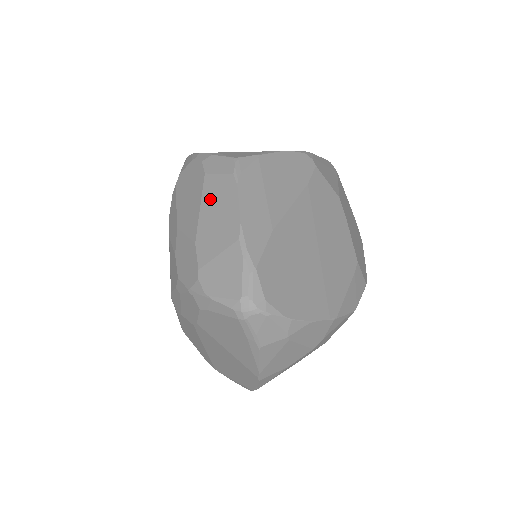
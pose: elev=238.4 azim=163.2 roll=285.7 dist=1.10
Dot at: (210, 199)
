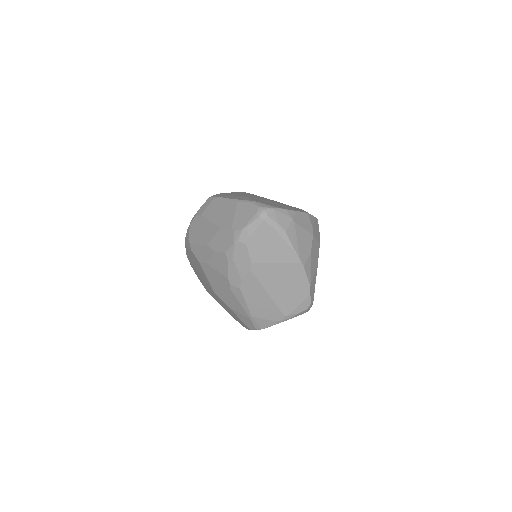
Dot at: (212, 214)
